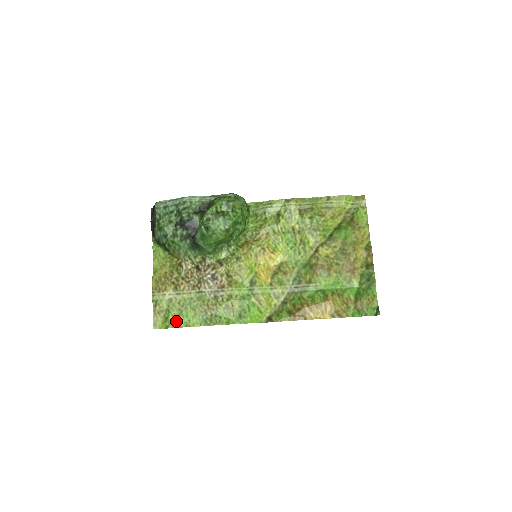
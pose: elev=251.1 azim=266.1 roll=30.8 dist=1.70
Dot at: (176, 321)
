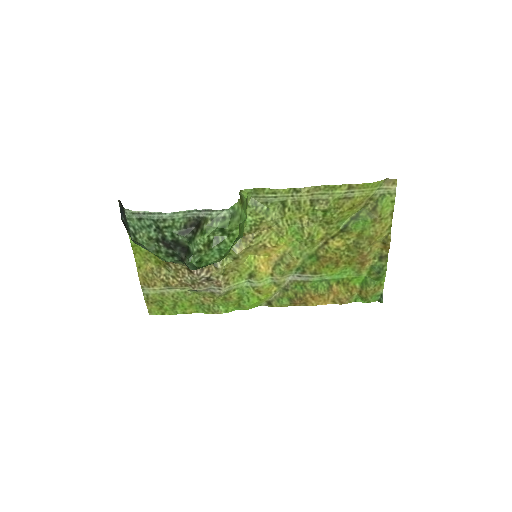
Dot at: (172, 309)
